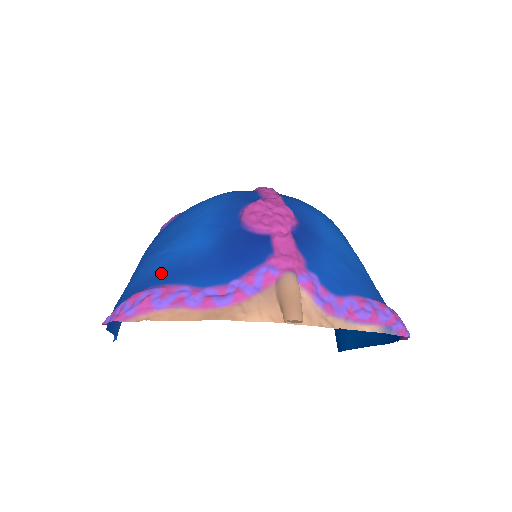
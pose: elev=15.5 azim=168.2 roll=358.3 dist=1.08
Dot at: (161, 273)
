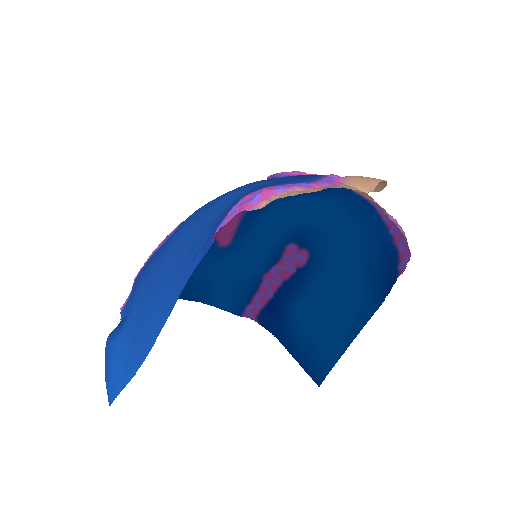
Dot at: (249, 192)
